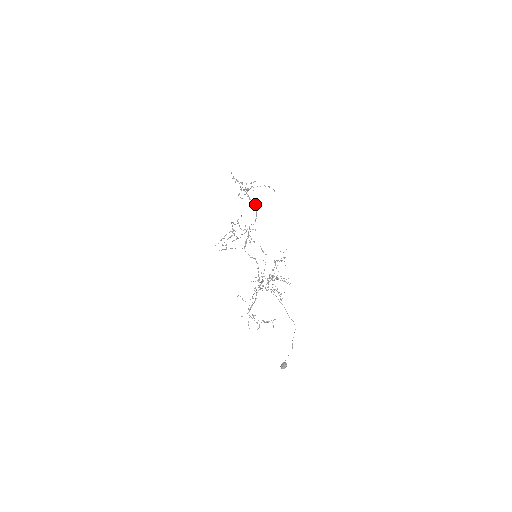
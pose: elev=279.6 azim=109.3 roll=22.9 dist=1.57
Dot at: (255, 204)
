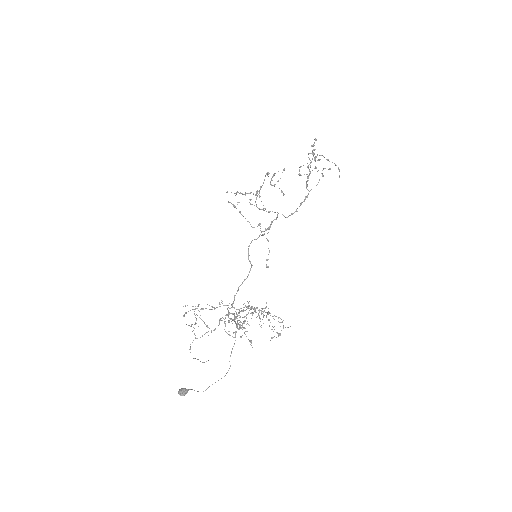
Dot at: (307, 195)
